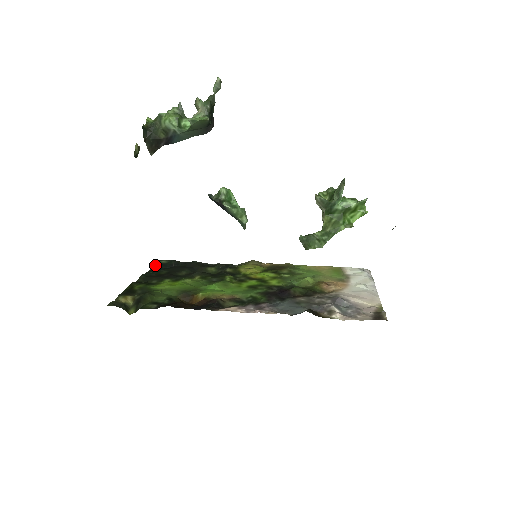
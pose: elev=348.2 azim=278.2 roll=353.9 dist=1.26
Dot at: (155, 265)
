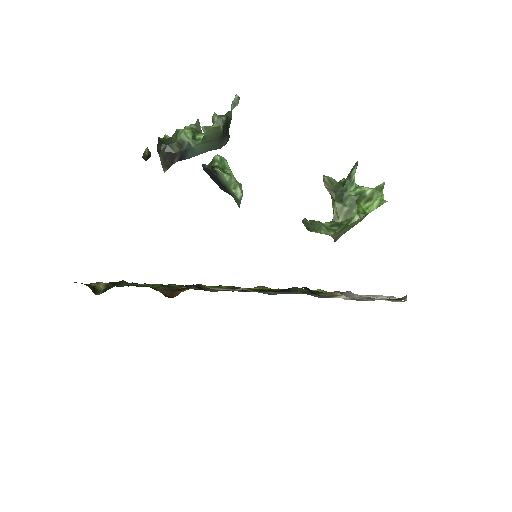
Dot at: occluded
